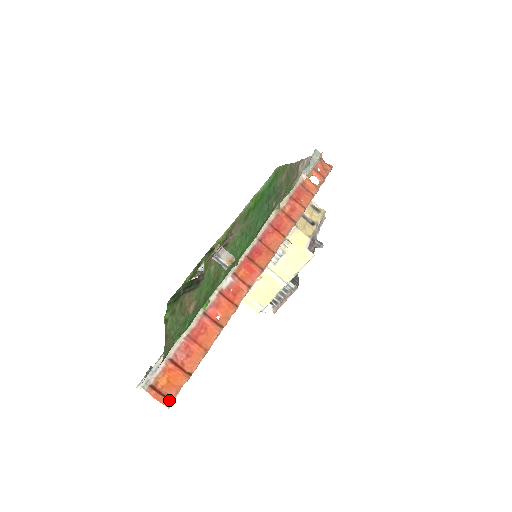
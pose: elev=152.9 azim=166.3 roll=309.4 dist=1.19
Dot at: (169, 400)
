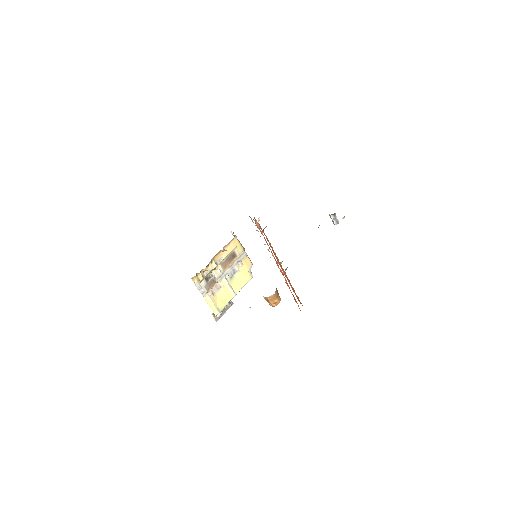
Dot at: occluded
